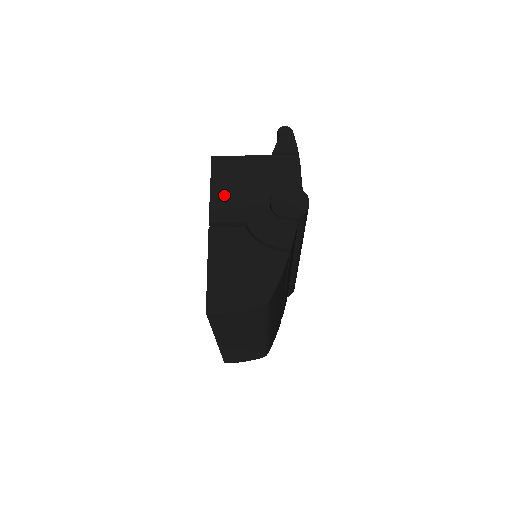
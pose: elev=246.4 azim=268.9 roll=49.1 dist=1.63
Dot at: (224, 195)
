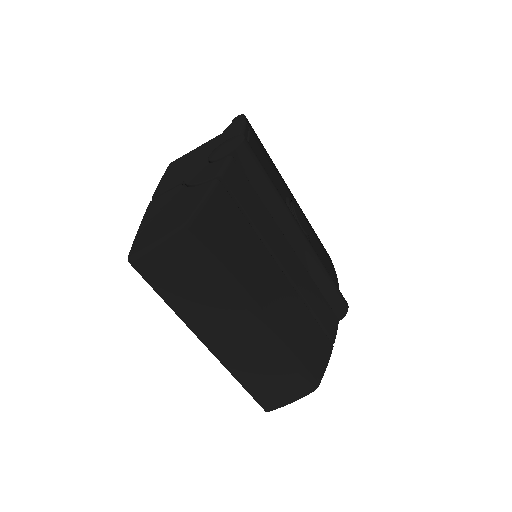
Dot at: (171, 176)
